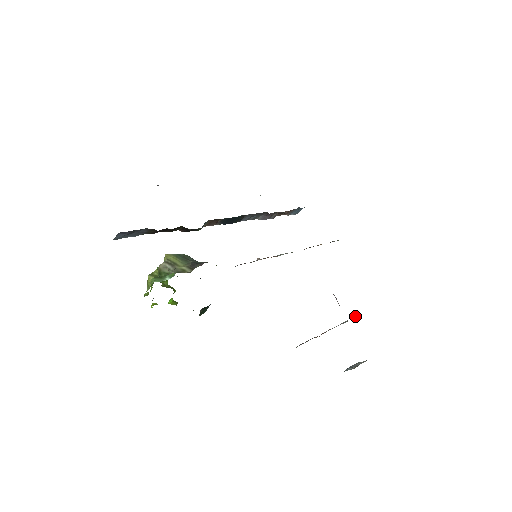
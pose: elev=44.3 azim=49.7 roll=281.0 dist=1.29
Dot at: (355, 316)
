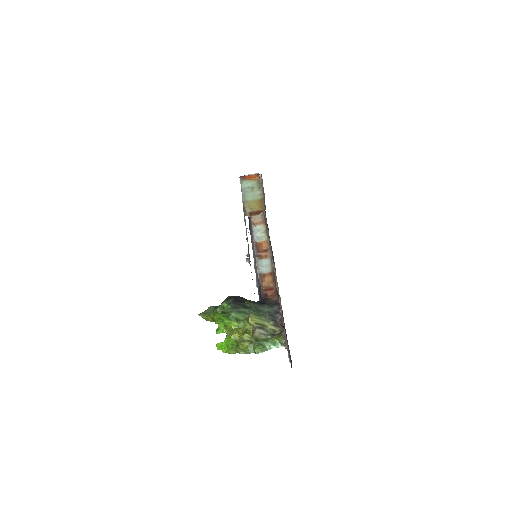
Dot at: occluded
